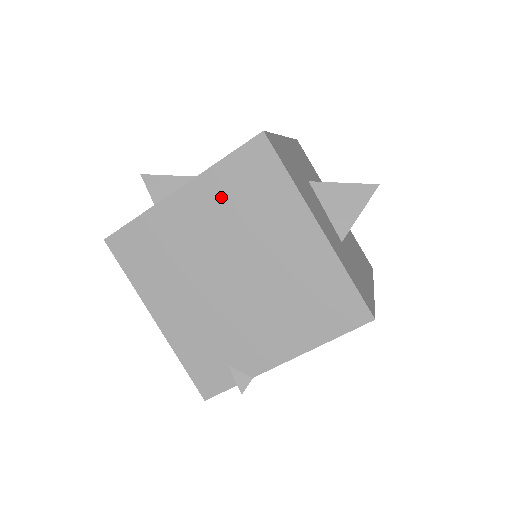
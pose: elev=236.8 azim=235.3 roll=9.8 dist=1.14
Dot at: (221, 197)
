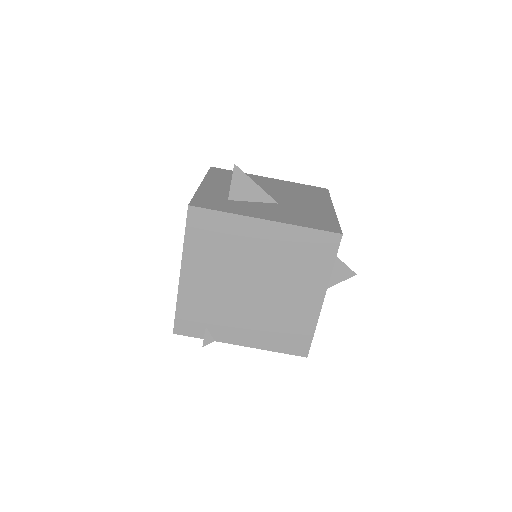
Dot at: (287, 245)
